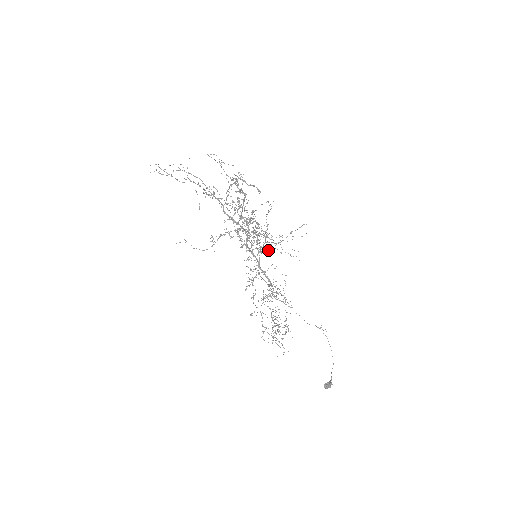
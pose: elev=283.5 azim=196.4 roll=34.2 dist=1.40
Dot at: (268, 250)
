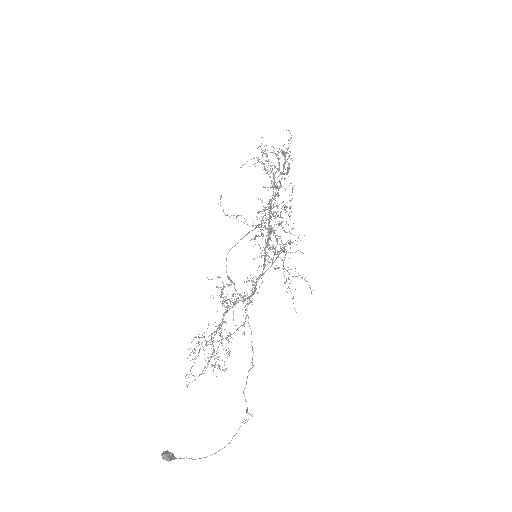
Dot at: occluded
